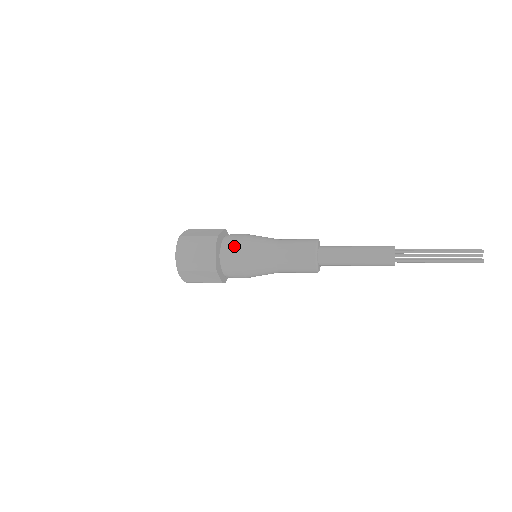
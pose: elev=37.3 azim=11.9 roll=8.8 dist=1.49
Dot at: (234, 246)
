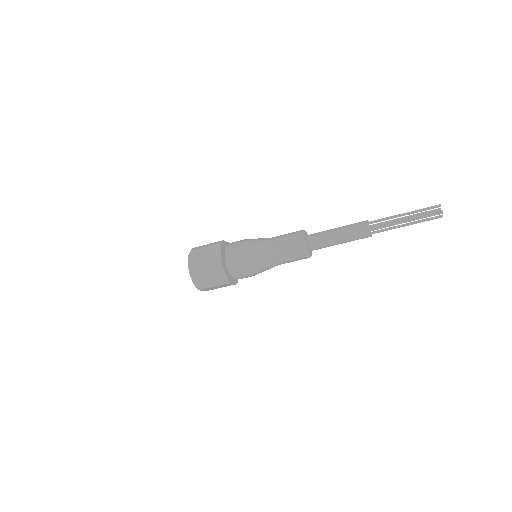
Dot at: (236, 243)
